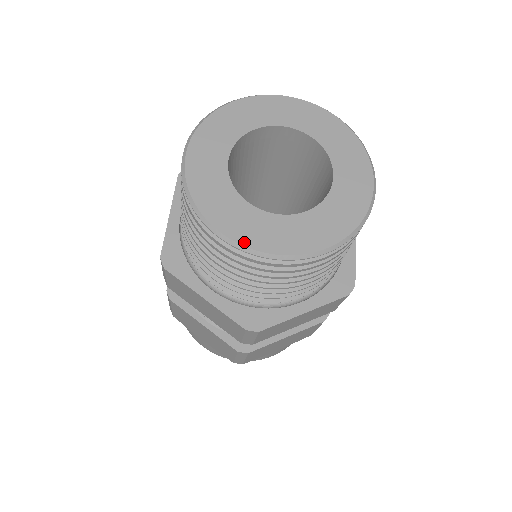
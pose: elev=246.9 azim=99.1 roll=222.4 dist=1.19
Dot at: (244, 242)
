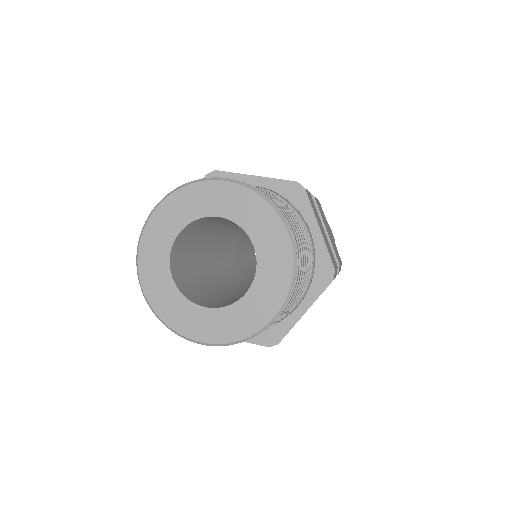
Dot at: (216, 341)
